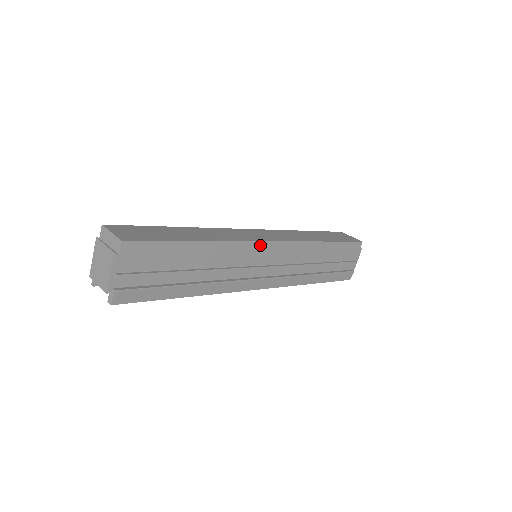
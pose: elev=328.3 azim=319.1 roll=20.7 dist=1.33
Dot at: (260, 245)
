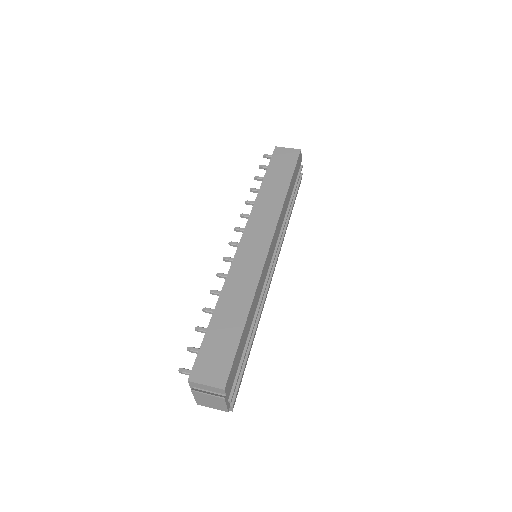
Dot at: (266, 260)
